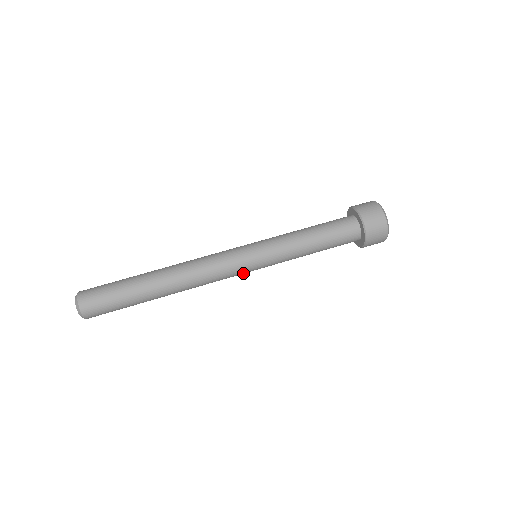
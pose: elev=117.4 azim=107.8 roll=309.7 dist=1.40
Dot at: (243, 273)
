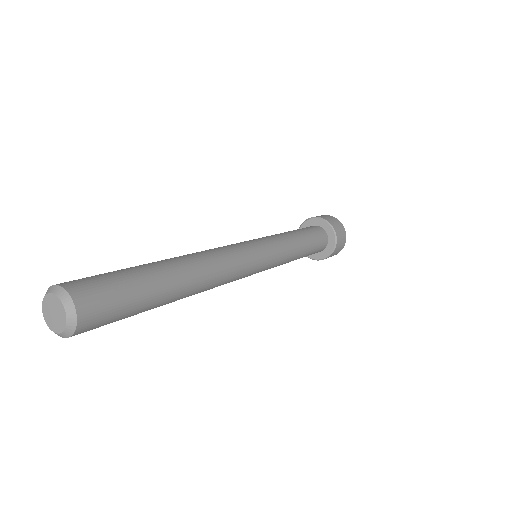
Dot at: (250, 275)
